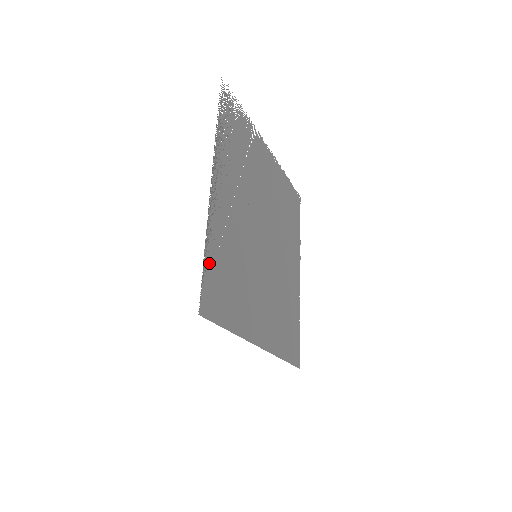
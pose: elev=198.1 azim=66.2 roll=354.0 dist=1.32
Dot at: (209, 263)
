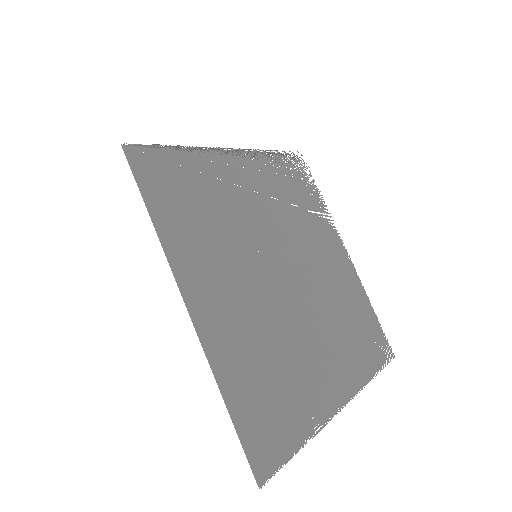
Dot at: (175, 157)
